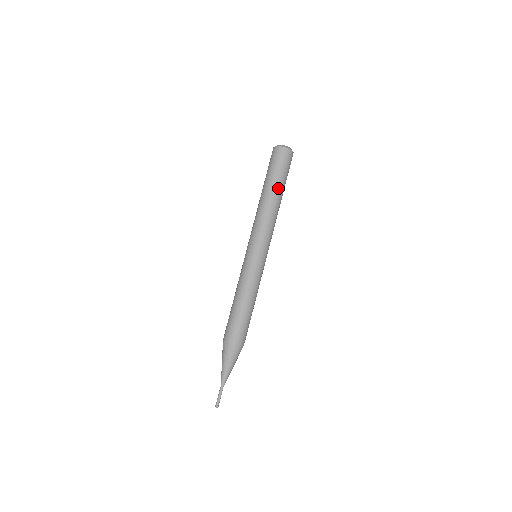
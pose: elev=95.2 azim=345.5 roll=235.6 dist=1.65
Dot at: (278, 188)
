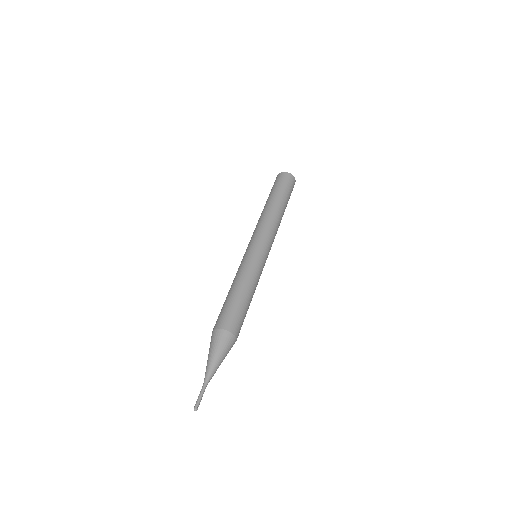
Dot at: (275, 198)
